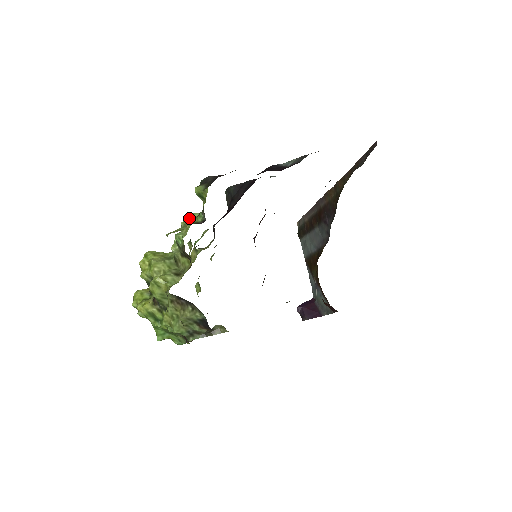
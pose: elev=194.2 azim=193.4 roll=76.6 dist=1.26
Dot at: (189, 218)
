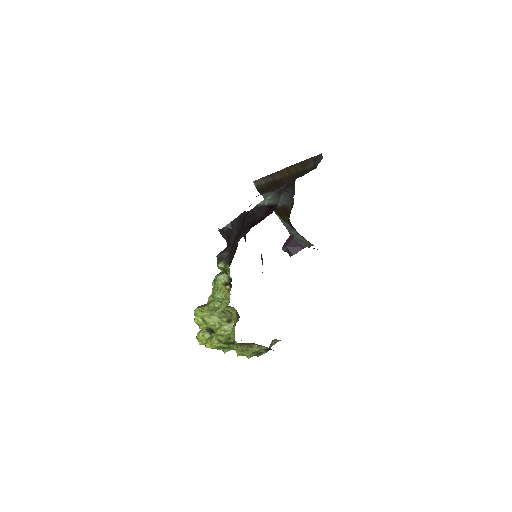
Dot at: (223, 288)
